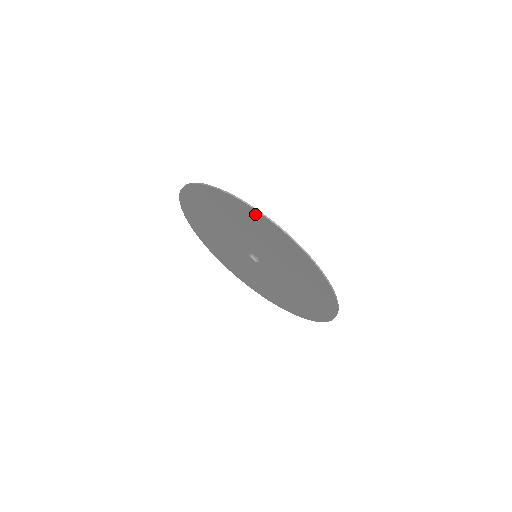
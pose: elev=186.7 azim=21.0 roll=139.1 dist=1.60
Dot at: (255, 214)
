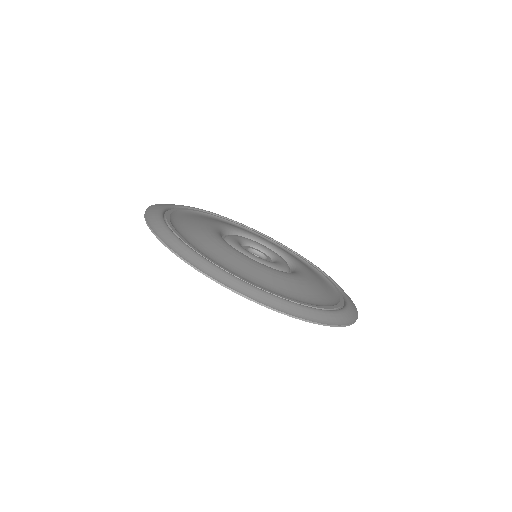
Dot at: occluded
